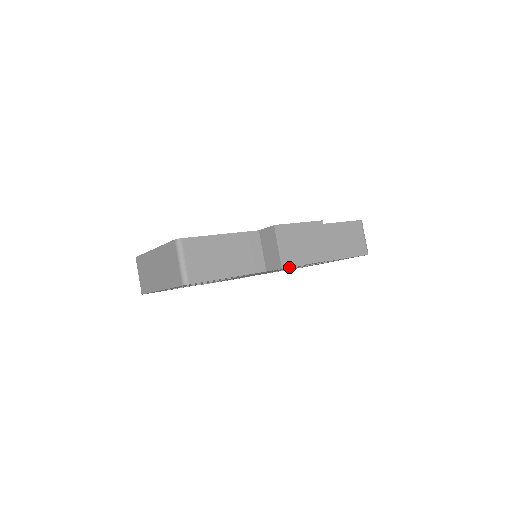
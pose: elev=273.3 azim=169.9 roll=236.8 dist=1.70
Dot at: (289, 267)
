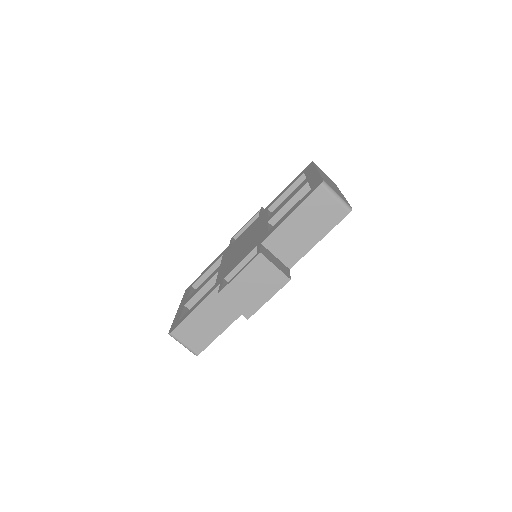
Dot at: occluded
